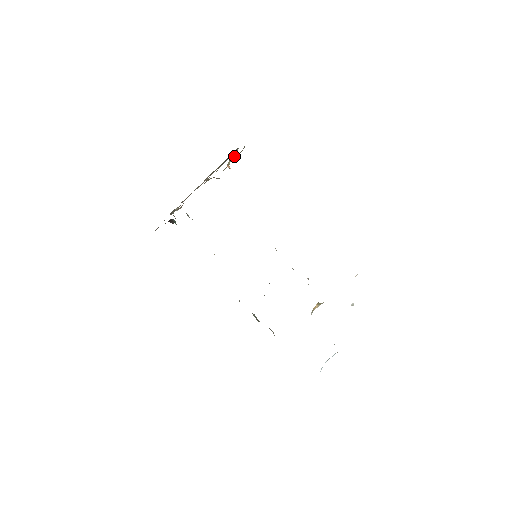
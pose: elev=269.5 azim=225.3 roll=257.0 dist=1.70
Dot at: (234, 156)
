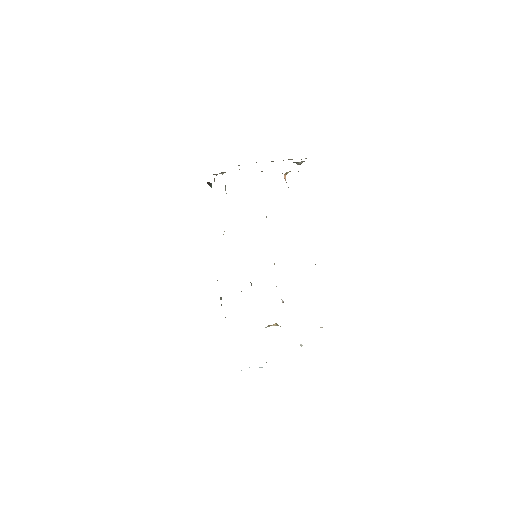
Dot at: occluded
